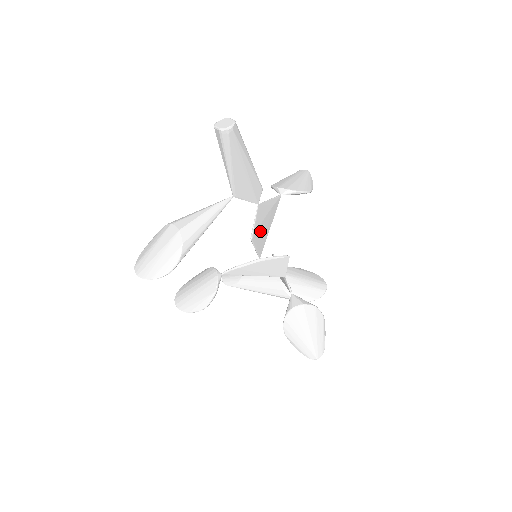
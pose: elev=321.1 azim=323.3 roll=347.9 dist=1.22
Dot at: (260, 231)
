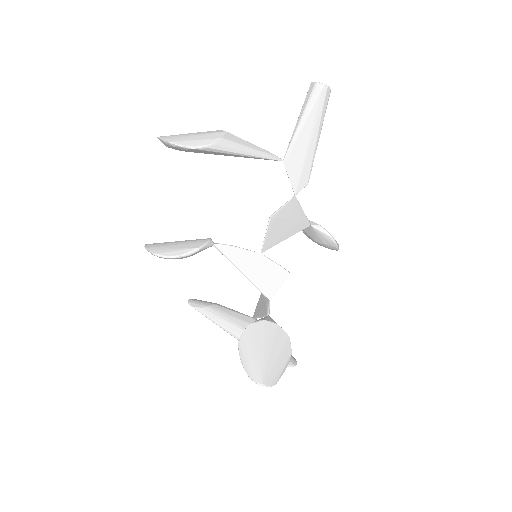
Dot at: (280, 224)
